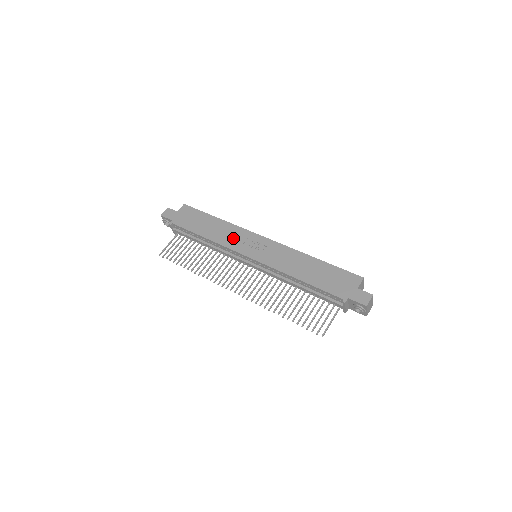
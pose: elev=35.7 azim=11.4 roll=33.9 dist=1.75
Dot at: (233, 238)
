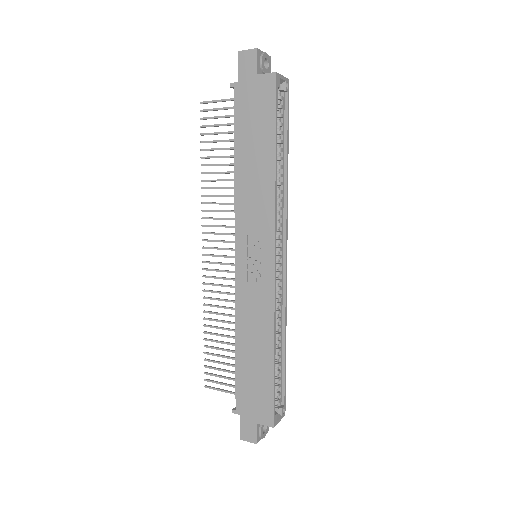
Dot at: (252, 213)
